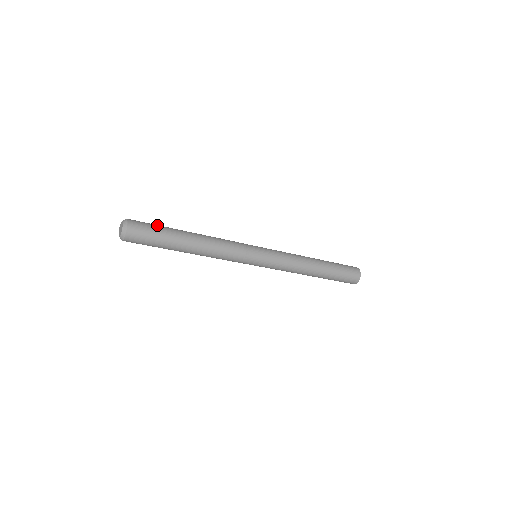
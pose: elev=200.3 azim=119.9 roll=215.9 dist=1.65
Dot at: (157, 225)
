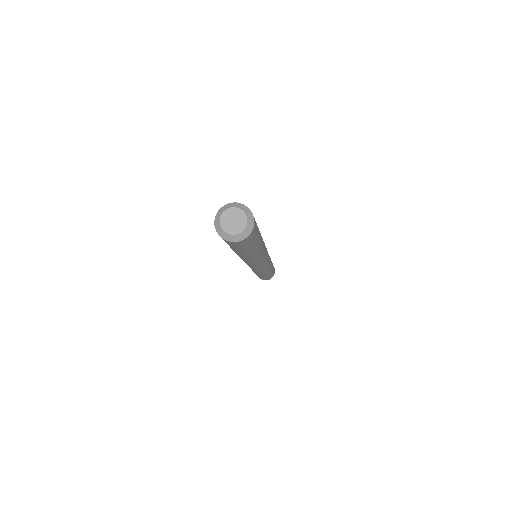
Dot at: occluded
